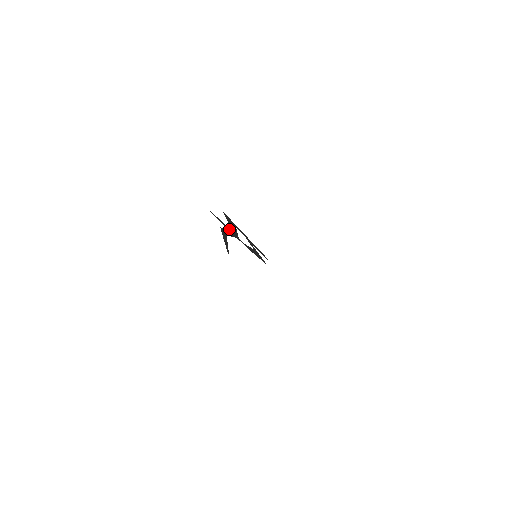
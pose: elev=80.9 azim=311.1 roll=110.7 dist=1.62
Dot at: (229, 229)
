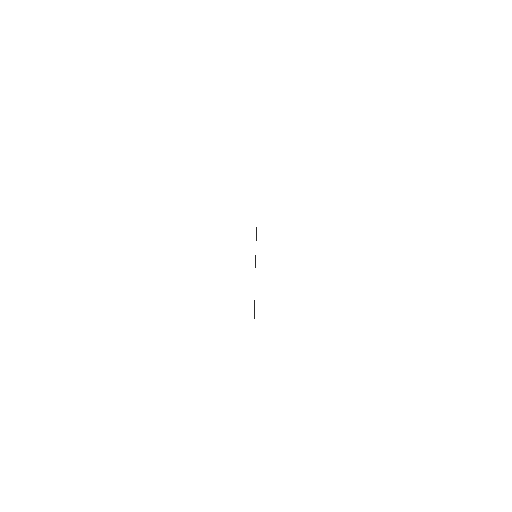
Dot at: occluded
